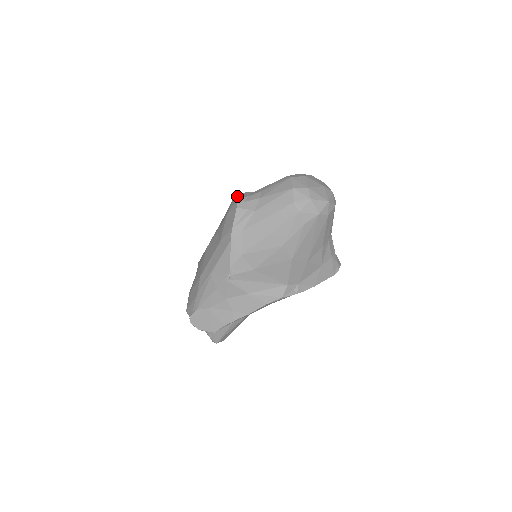
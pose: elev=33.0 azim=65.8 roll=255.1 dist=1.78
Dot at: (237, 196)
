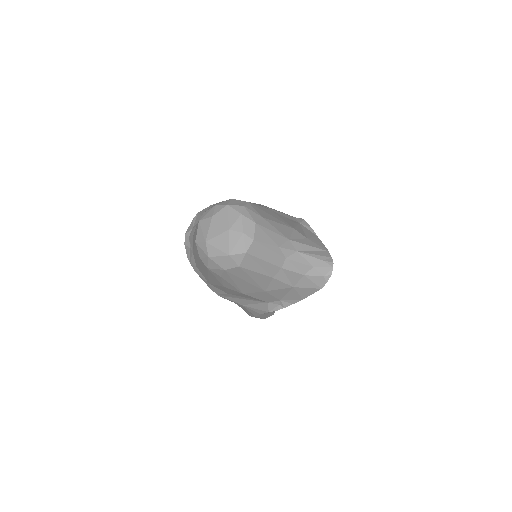
Dot at: occluded
